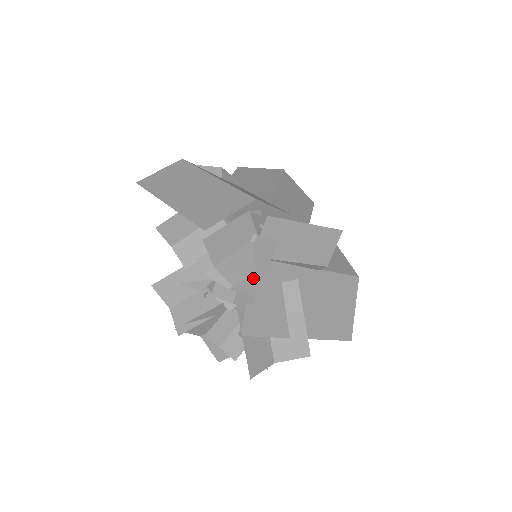
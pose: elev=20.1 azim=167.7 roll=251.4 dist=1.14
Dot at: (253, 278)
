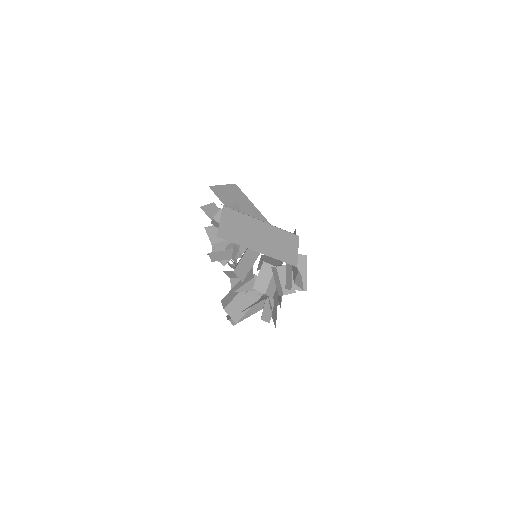
Dot at: (302, 280)
